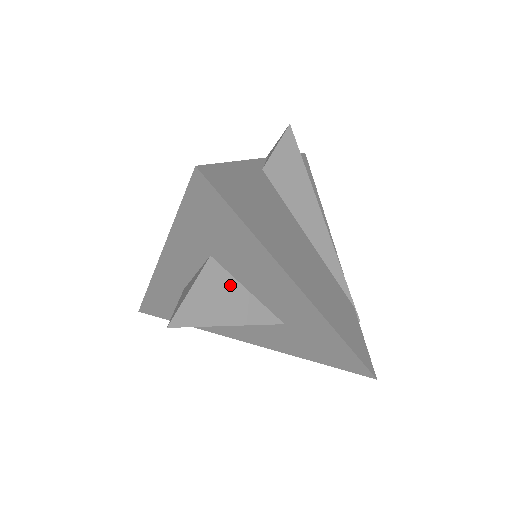
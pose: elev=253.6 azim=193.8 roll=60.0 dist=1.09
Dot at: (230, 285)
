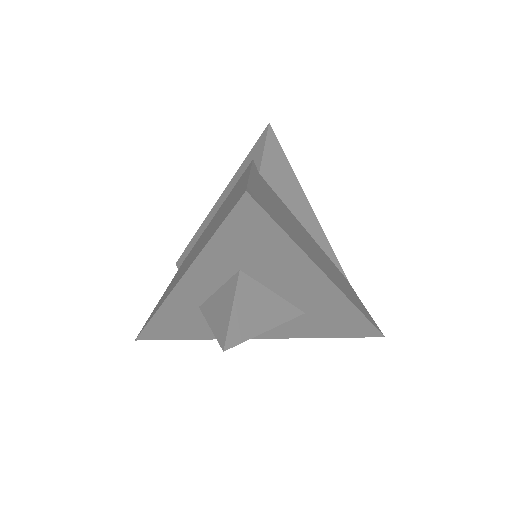
Dot at: (260, 292)
